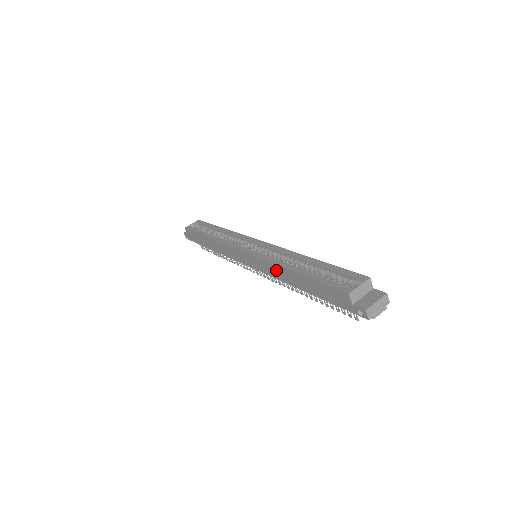
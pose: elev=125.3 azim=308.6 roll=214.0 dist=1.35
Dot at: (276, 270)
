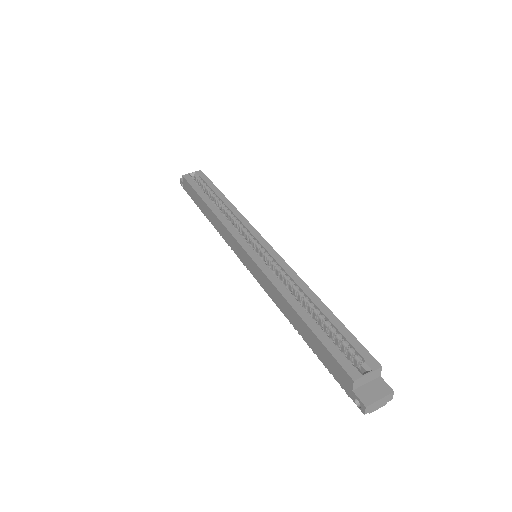
Dot at: (276, 294)
